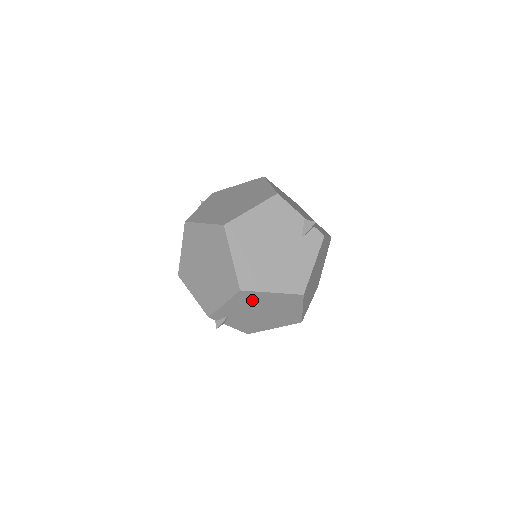
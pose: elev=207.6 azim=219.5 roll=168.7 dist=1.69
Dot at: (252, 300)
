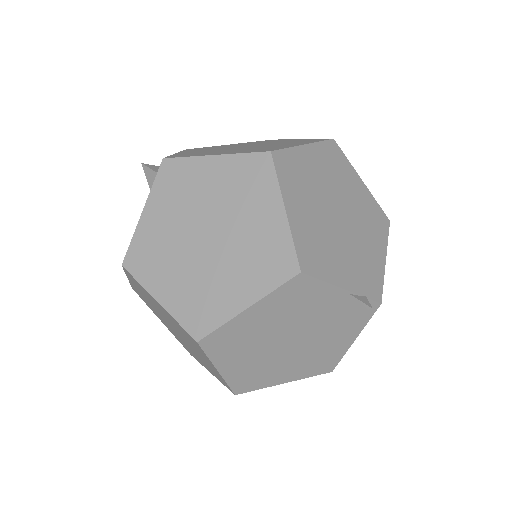
Dot at: occluded
